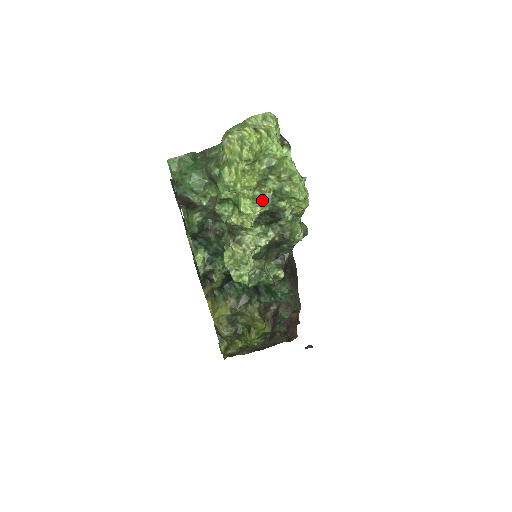
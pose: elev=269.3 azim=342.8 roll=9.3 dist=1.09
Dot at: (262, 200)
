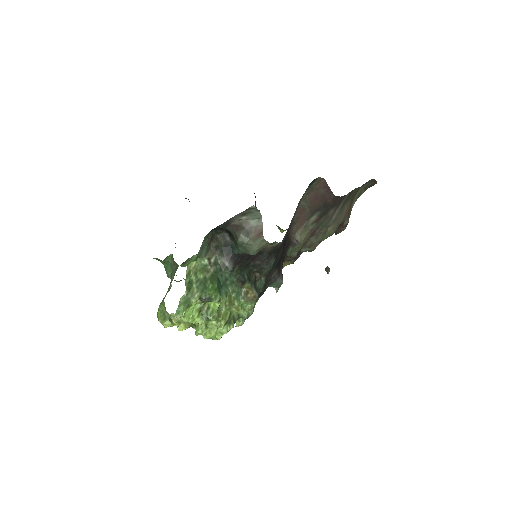
Dot at: occluded
